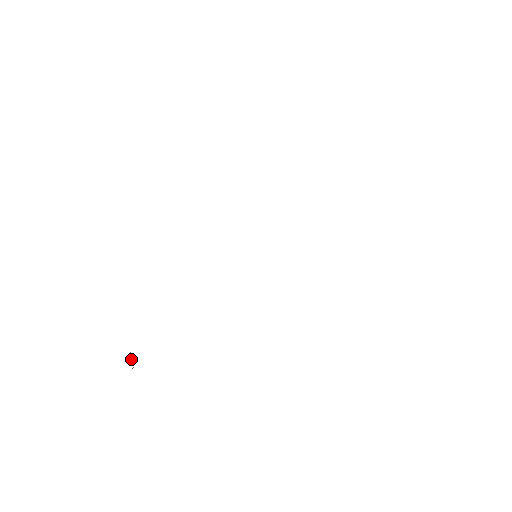
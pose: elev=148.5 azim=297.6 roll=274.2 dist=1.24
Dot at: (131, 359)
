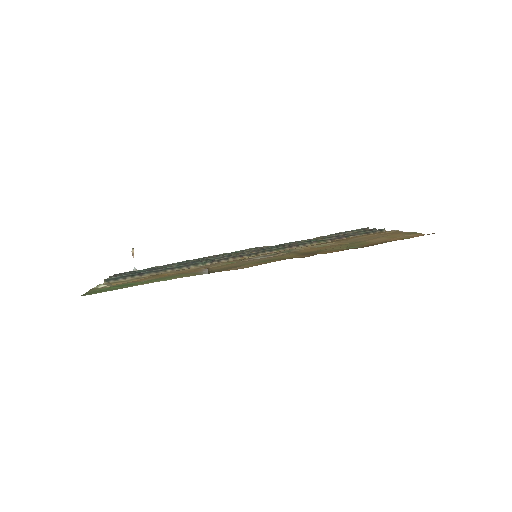
Dot at: occluded
